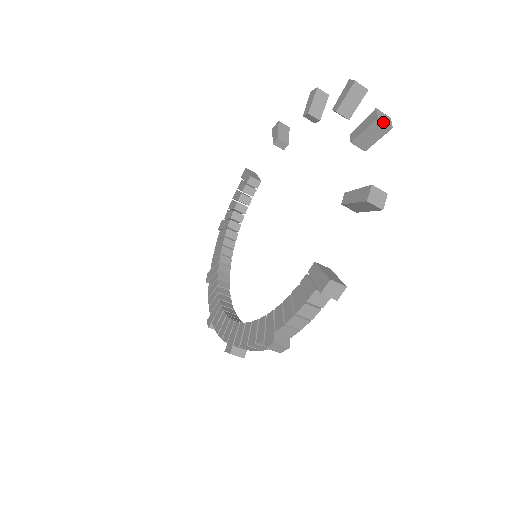
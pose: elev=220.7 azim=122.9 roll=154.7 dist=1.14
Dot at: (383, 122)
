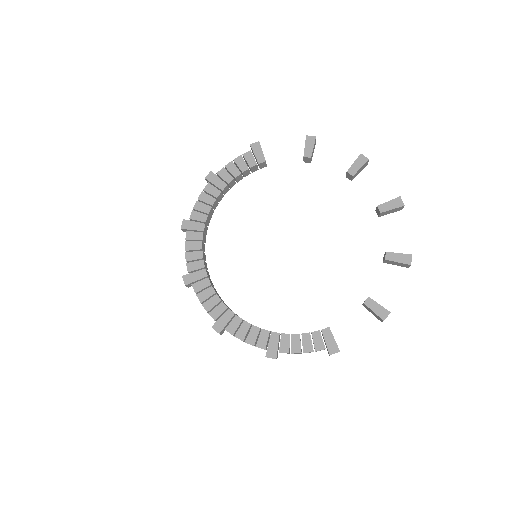
Dot at: occluded
